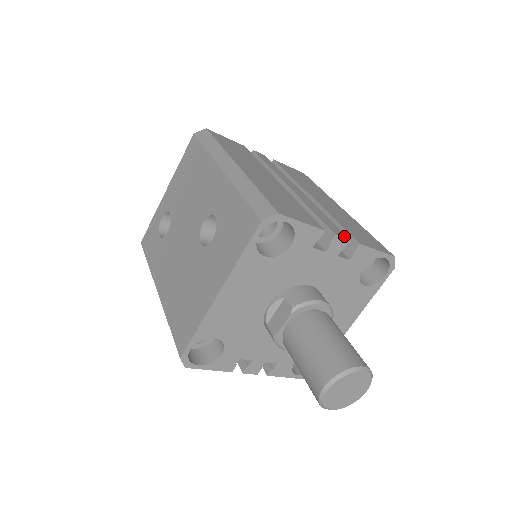
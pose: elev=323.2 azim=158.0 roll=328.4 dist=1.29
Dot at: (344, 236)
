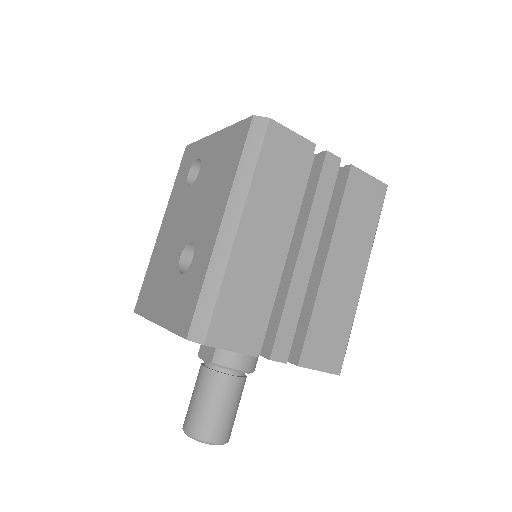
Dot at: (283, 358)
